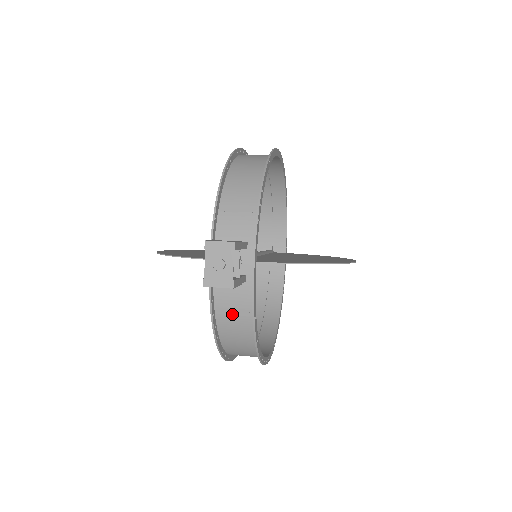
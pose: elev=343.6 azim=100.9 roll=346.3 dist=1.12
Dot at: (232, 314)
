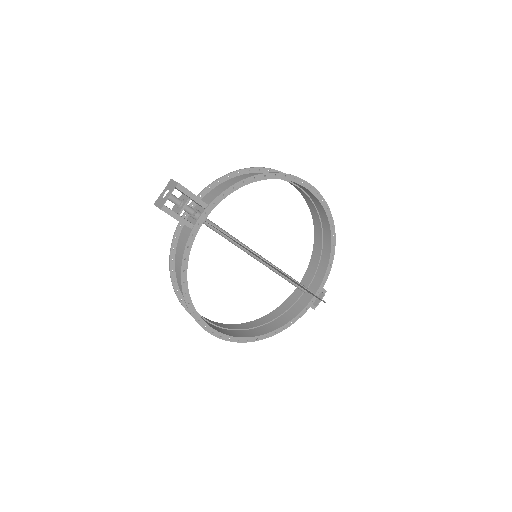
Dot at: (181, 253)
